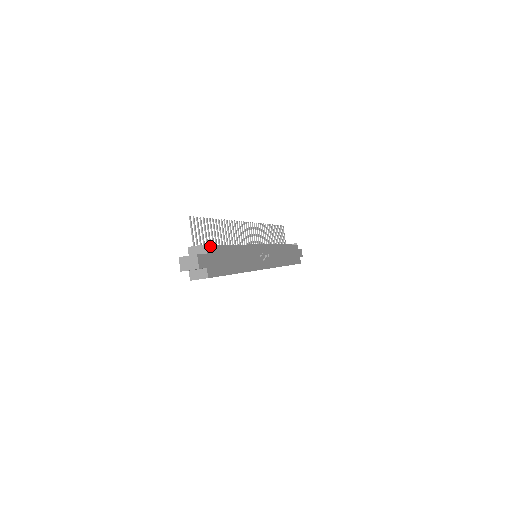
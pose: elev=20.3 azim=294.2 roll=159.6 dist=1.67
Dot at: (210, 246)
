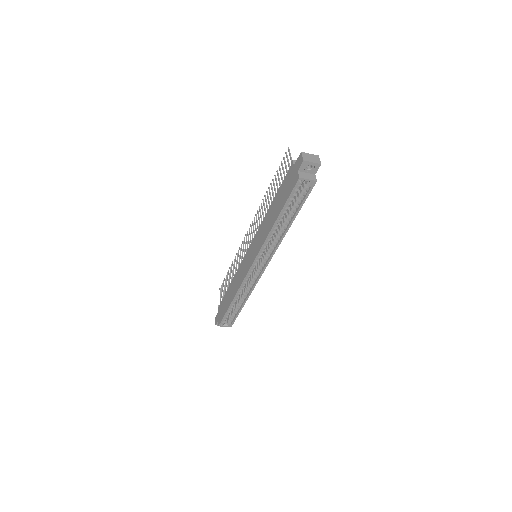
Dot at: occluded
